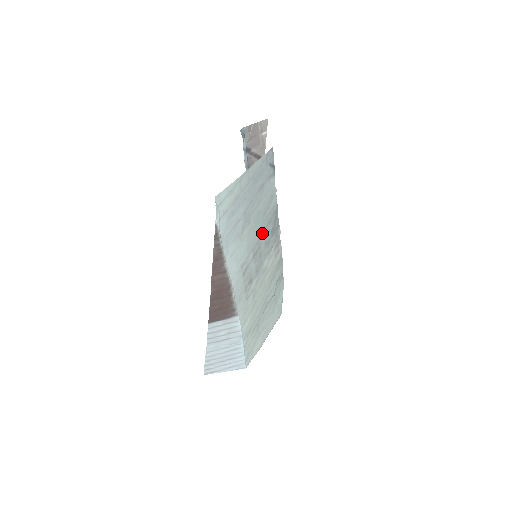
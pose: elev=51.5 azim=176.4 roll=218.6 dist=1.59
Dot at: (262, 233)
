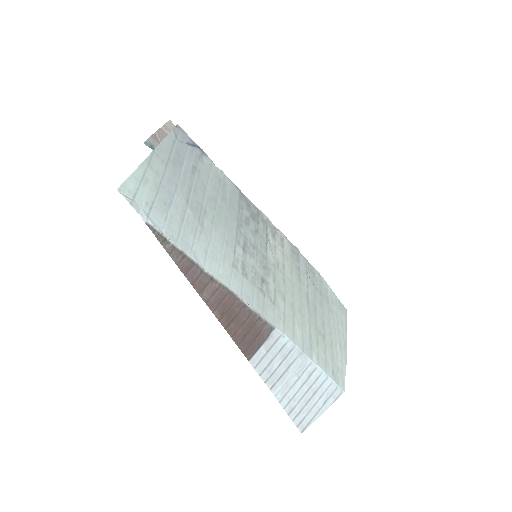
Dot at: (237, 222)
